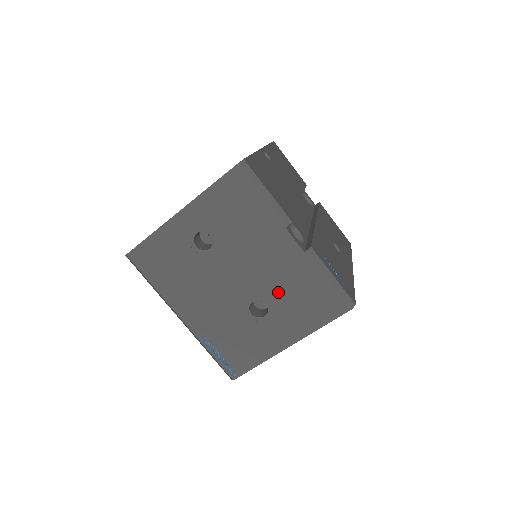
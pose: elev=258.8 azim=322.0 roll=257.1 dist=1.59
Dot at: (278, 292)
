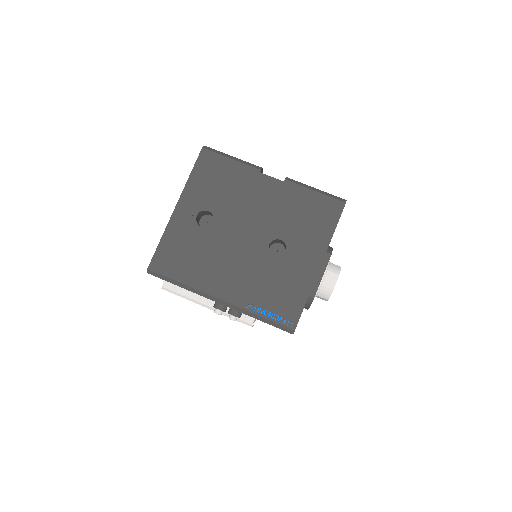
Dot at: (284, 224)
